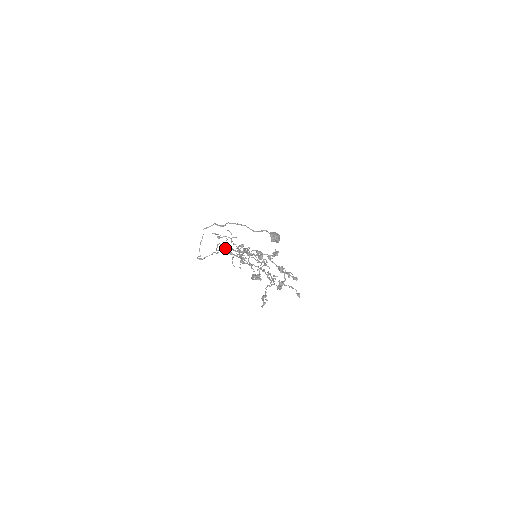
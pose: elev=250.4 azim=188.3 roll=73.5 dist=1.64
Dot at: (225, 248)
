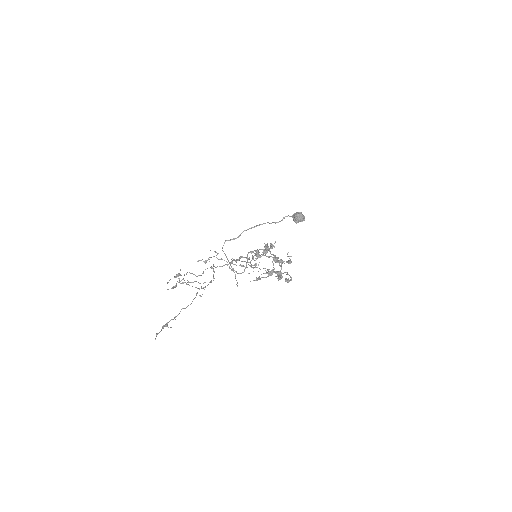
Dot at: occluded
